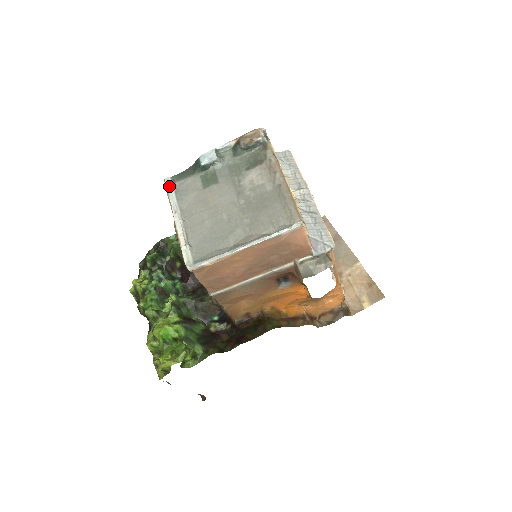
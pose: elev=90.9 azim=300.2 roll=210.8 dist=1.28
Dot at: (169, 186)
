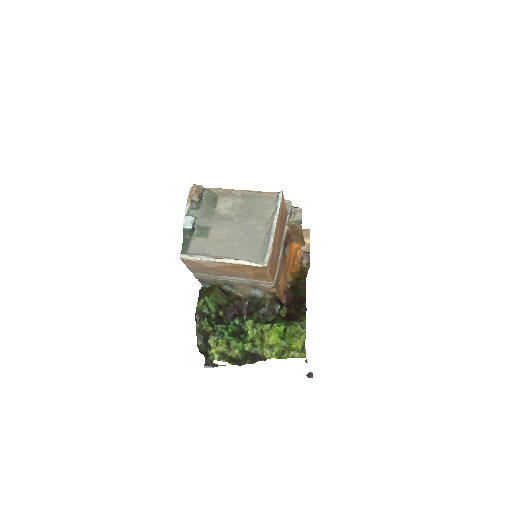
Dot at: (189, 256)
